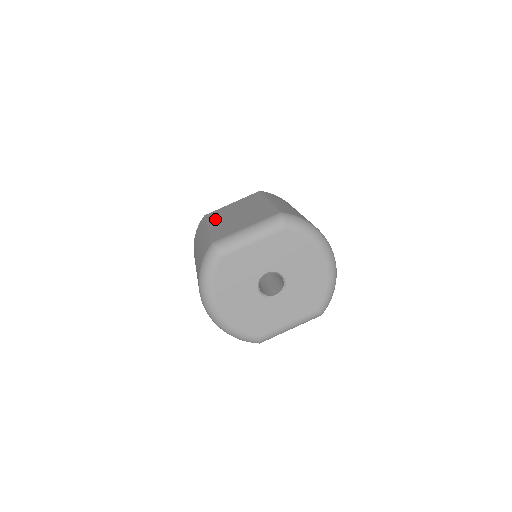
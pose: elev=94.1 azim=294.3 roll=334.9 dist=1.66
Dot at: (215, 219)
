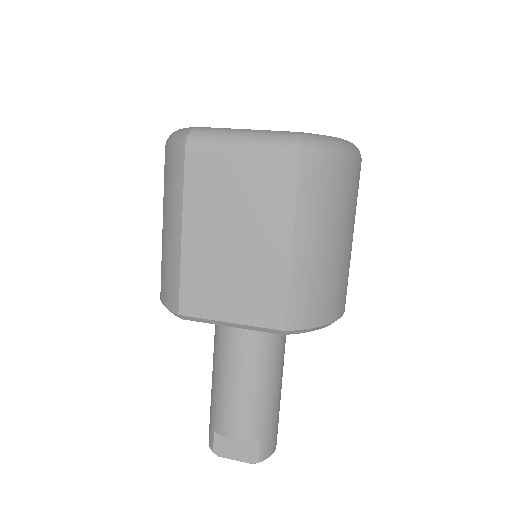
Dot at: occluded
